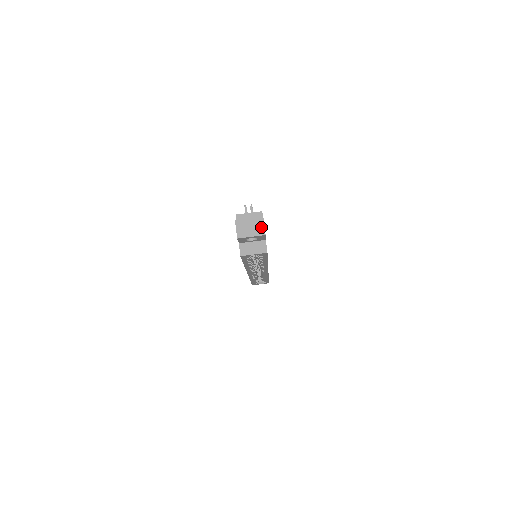
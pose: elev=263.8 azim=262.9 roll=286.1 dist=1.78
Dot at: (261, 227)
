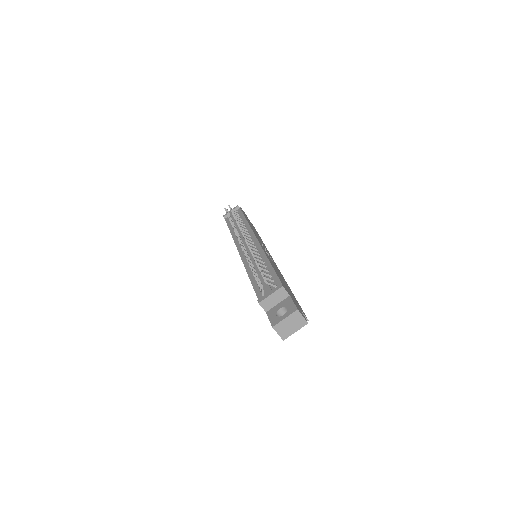
Dot at: (300, 319)
